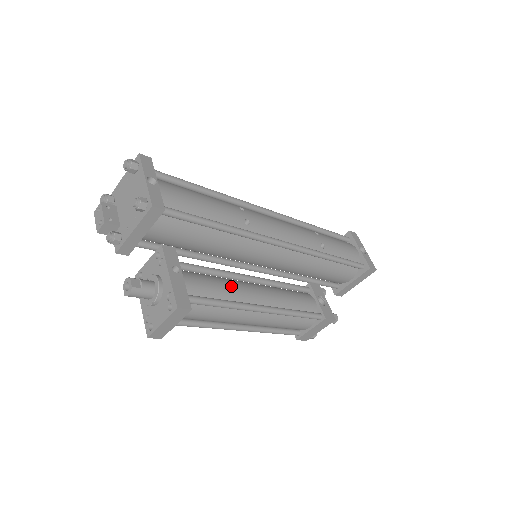
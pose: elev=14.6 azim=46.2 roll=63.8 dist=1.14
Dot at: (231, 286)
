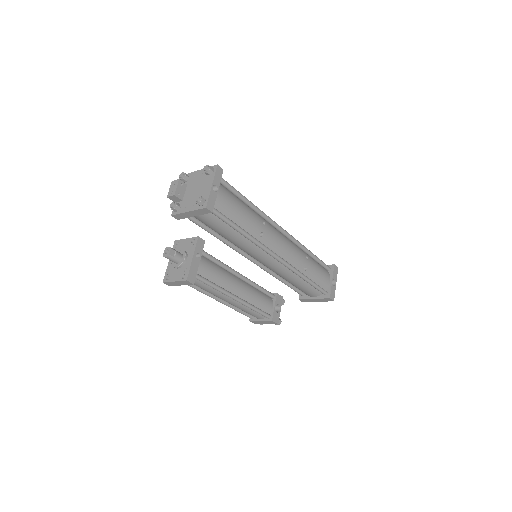
Dot at: (225, 277)
